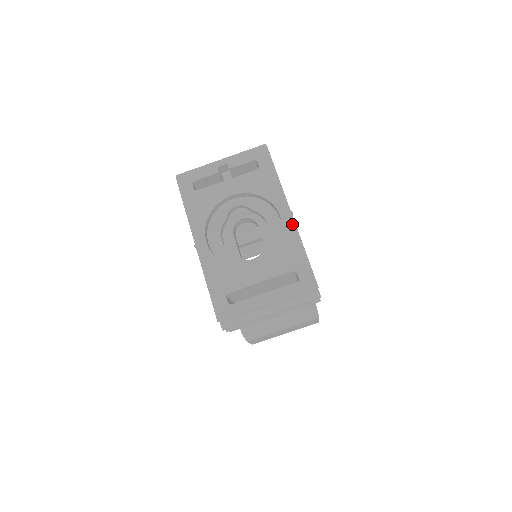
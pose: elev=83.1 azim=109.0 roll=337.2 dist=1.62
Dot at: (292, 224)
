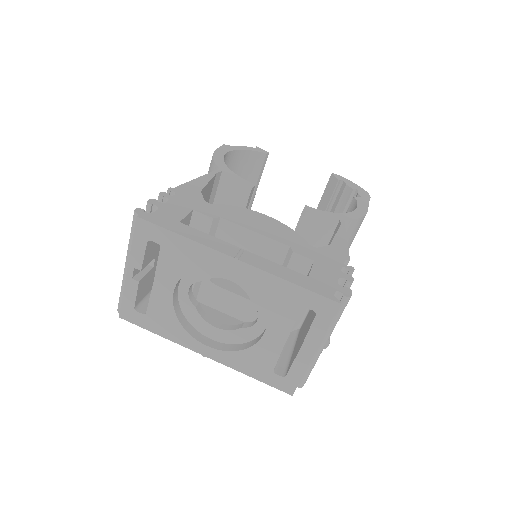
Dot at: (249, 269)
